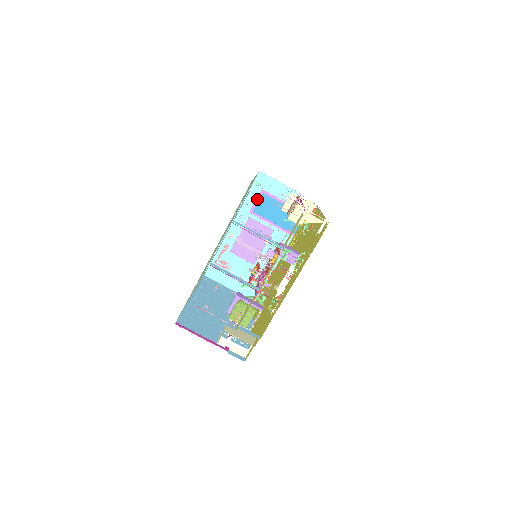
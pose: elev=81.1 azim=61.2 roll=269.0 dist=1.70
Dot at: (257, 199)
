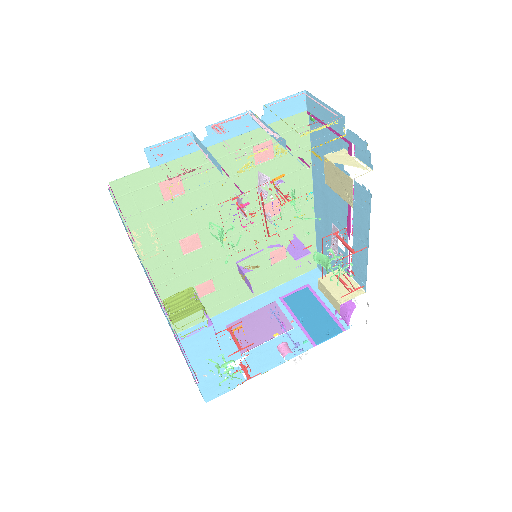
Dot at: (297, 290)
